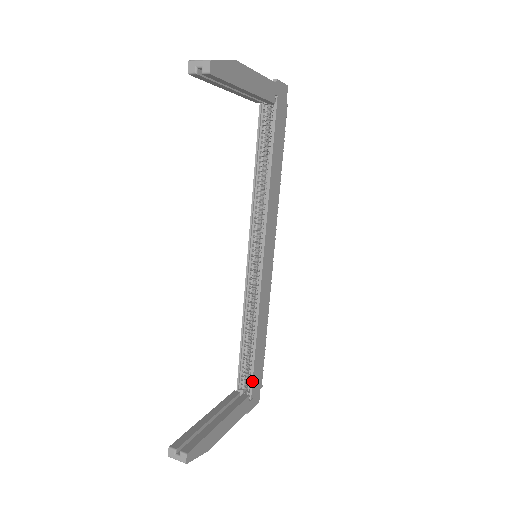
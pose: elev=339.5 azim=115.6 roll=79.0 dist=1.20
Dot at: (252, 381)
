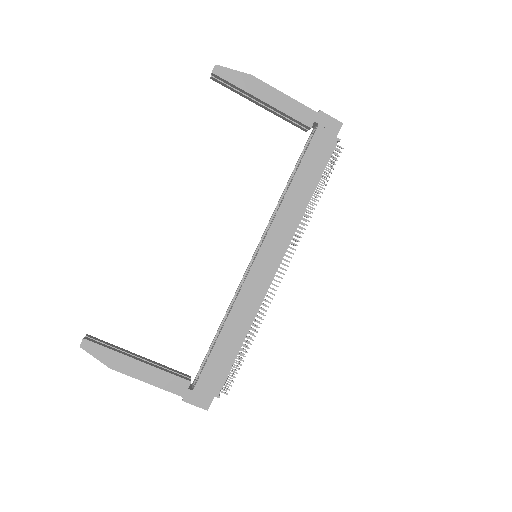
Dot at: (202, 371)
